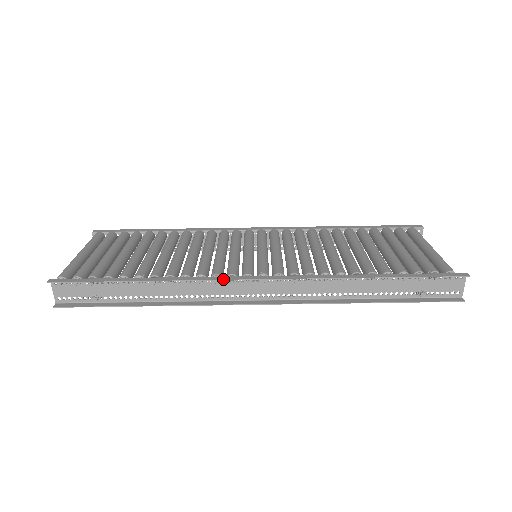
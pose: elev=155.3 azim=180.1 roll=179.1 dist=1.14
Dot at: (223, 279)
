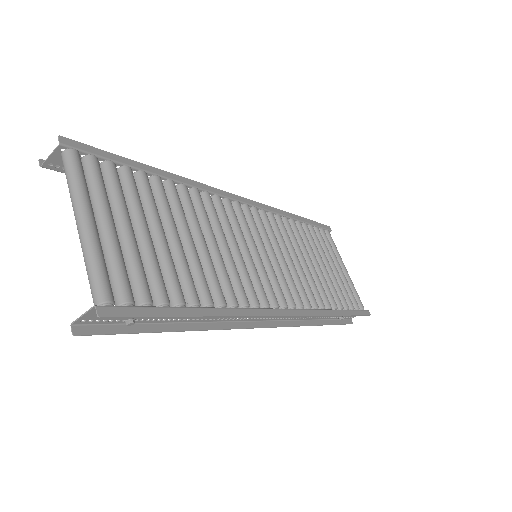
Dot at: (267, 315)
